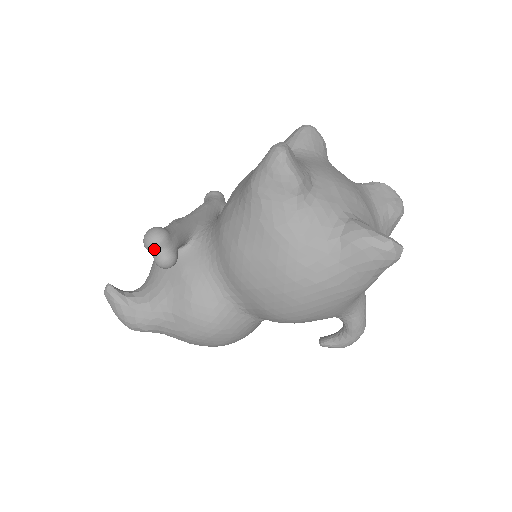
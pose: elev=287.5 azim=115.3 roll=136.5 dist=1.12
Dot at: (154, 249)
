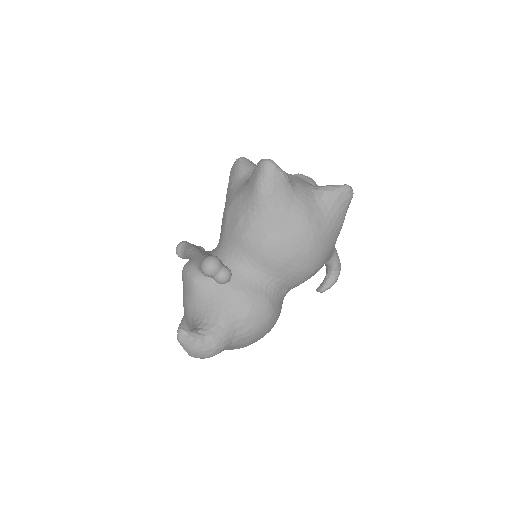
Dot at: (217, 270)
